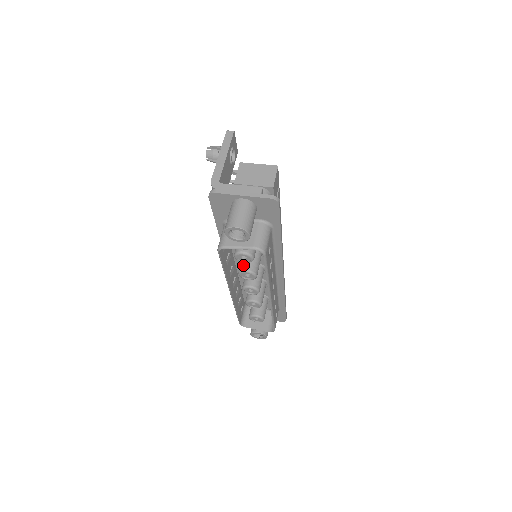
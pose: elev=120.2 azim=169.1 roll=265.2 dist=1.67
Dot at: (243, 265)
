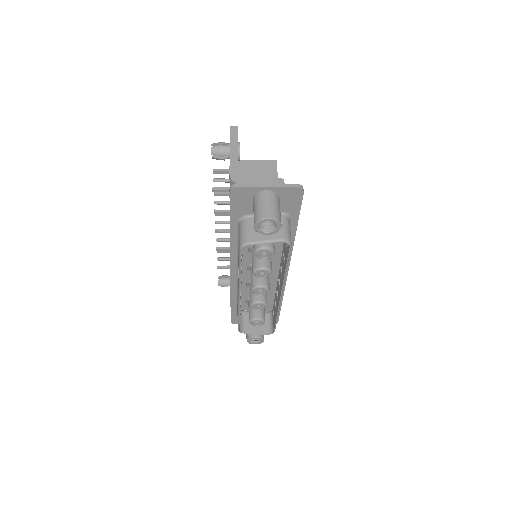
Dot at: (257, 263)
